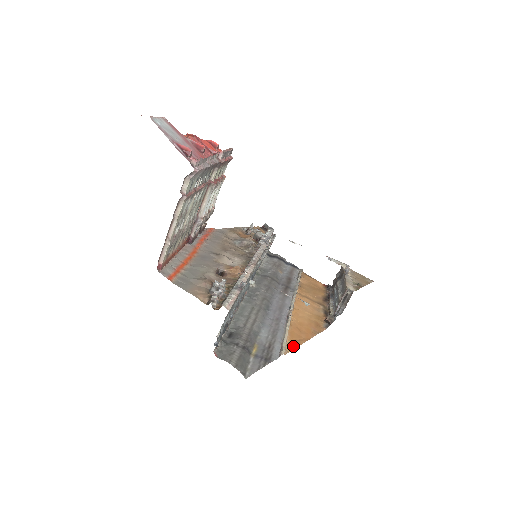
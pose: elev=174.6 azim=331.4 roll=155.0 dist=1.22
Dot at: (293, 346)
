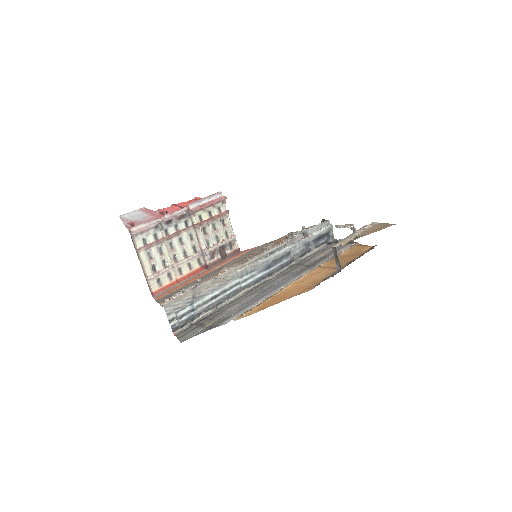
Dot at: (254, 312)
